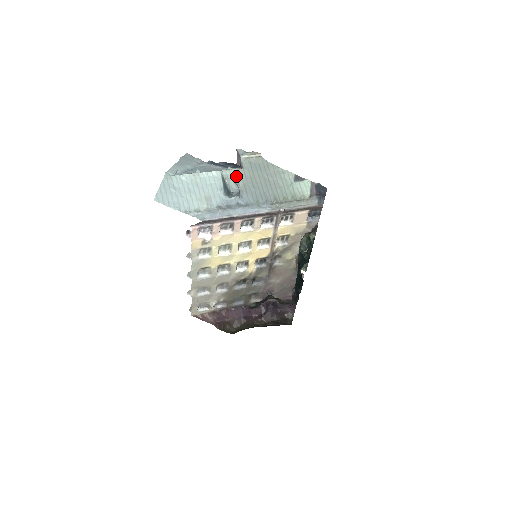
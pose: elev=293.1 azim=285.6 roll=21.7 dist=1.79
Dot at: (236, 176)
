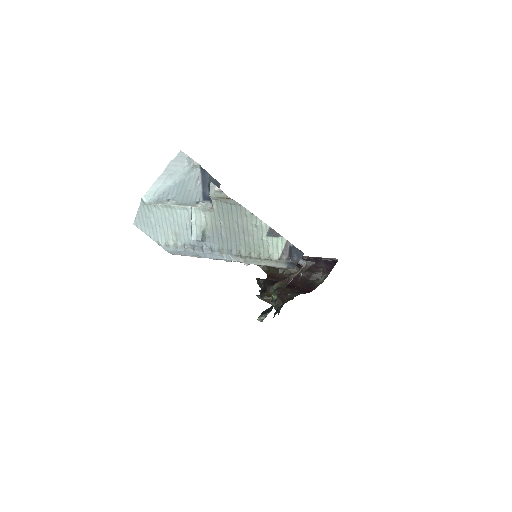
Dot at: (205, 215)
